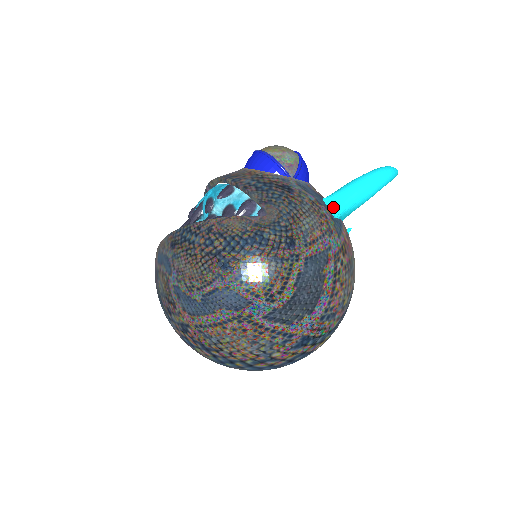
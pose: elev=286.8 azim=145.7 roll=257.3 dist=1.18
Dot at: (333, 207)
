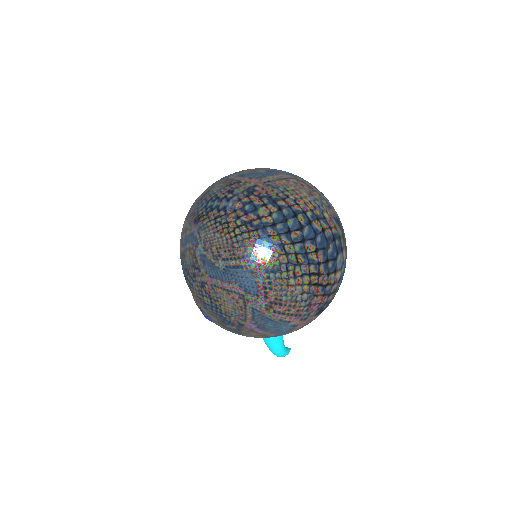
Dot at: occluded
